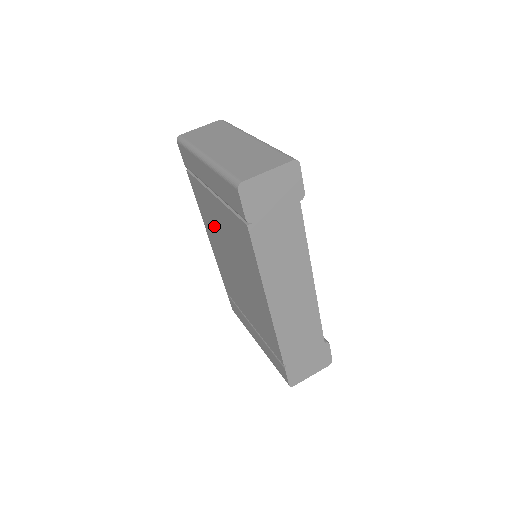
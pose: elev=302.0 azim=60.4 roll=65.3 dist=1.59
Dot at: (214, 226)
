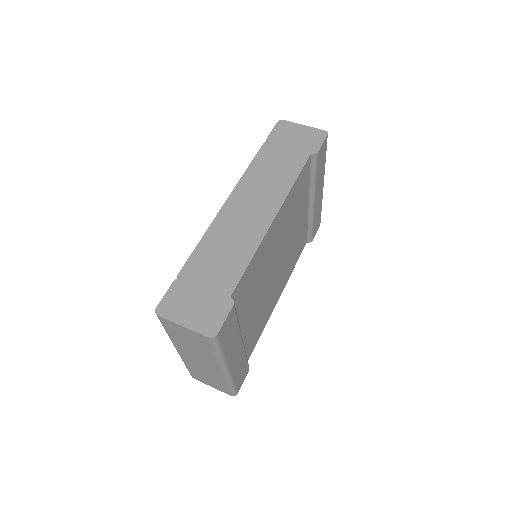
Dot at: occluded
